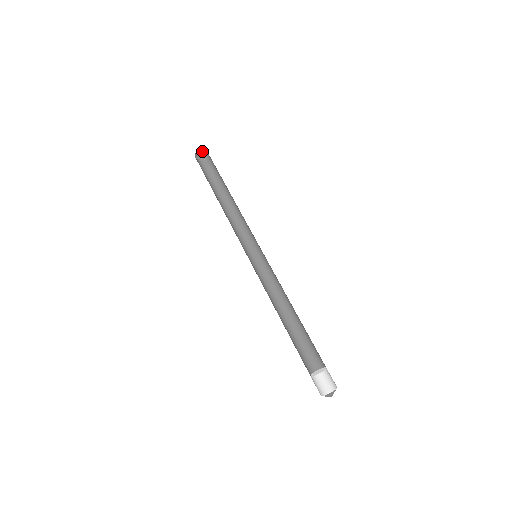
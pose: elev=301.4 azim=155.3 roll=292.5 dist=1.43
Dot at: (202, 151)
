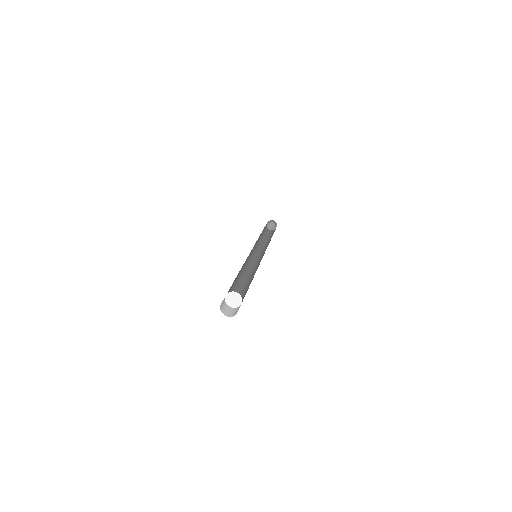
Dot at: (274, 224)
